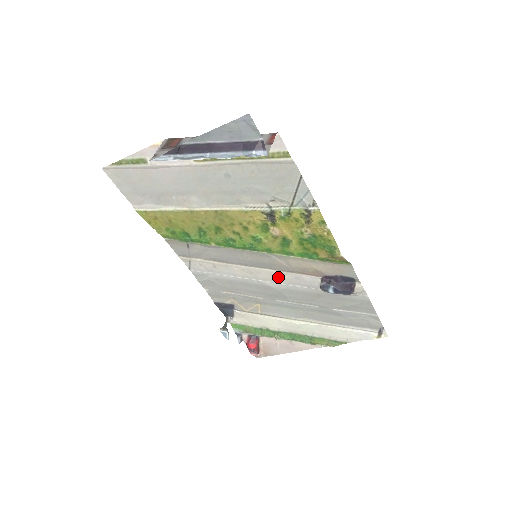
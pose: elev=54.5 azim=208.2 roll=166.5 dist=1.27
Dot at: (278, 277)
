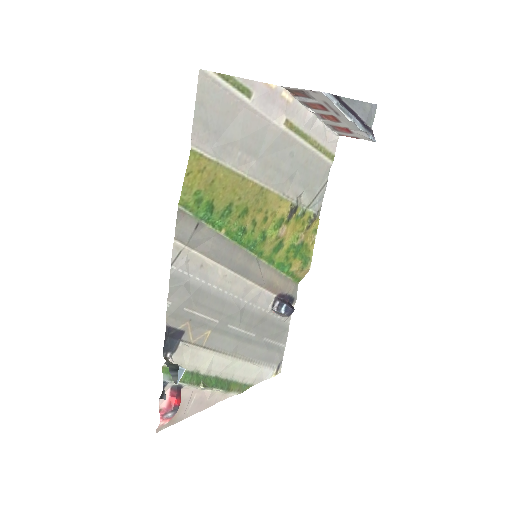
Dot at: (247, 291)
